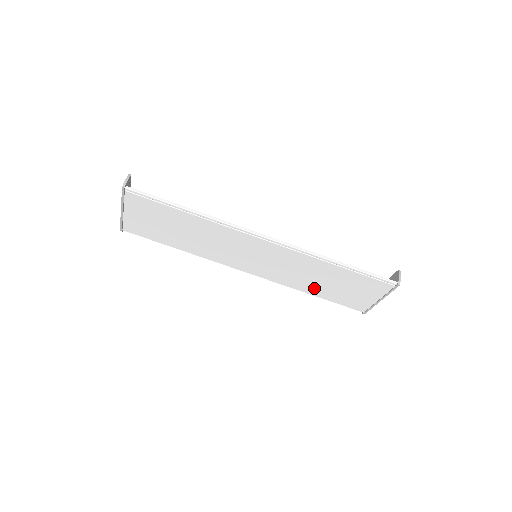
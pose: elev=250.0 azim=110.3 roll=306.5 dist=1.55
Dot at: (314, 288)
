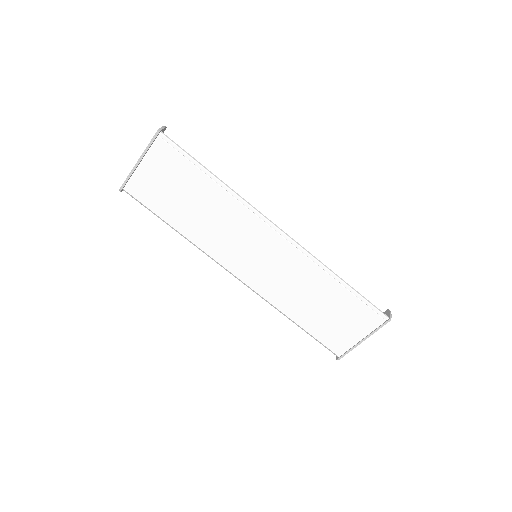
Dot at: (300, 312)
